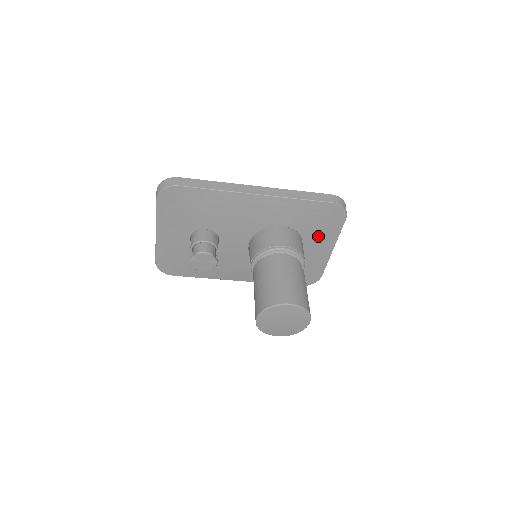
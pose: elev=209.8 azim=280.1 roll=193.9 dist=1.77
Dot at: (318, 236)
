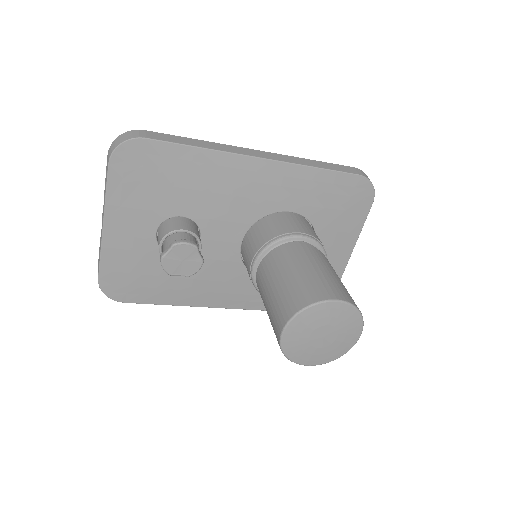
Dot at: (336, 229)
